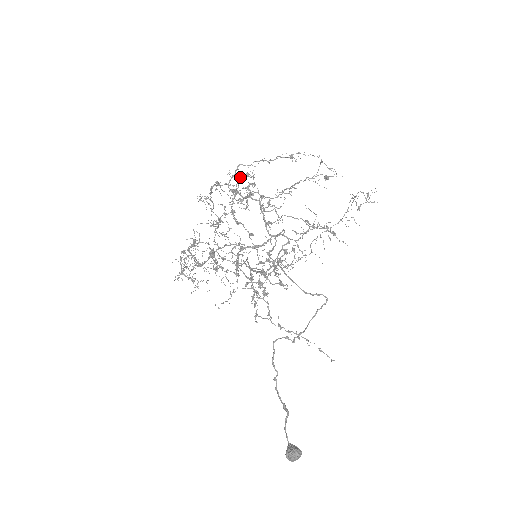
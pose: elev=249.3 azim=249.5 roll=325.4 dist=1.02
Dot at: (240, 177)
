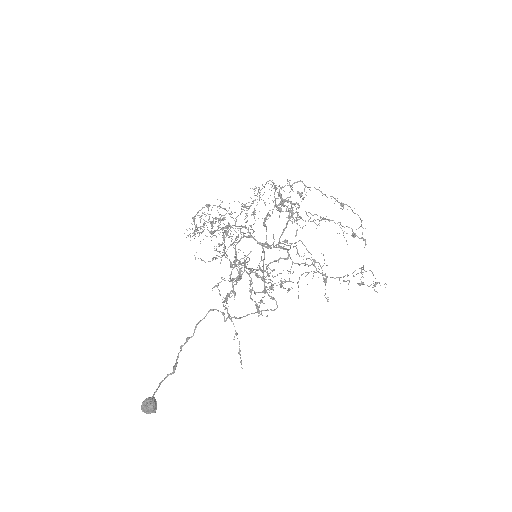
Dot at: occluded
